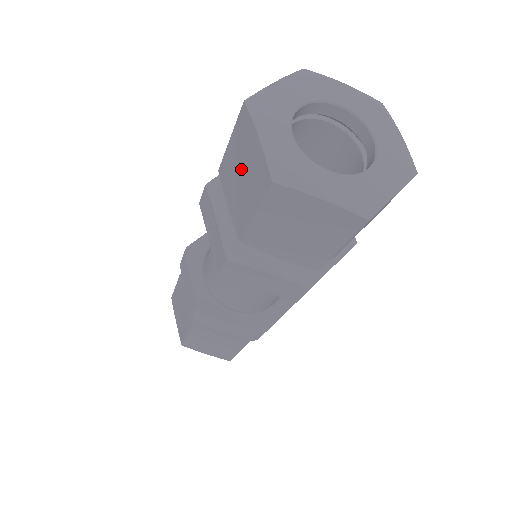
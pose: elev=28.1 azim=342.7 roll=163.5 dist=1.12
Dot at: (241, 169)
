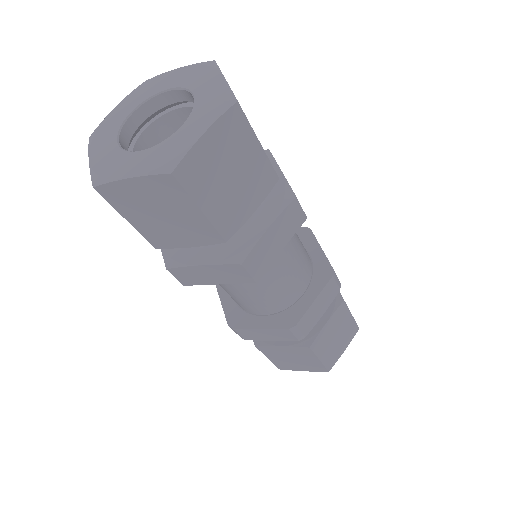
Dot at: occluded
